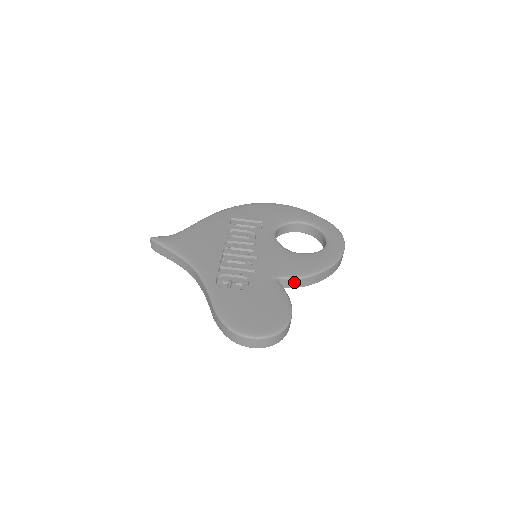
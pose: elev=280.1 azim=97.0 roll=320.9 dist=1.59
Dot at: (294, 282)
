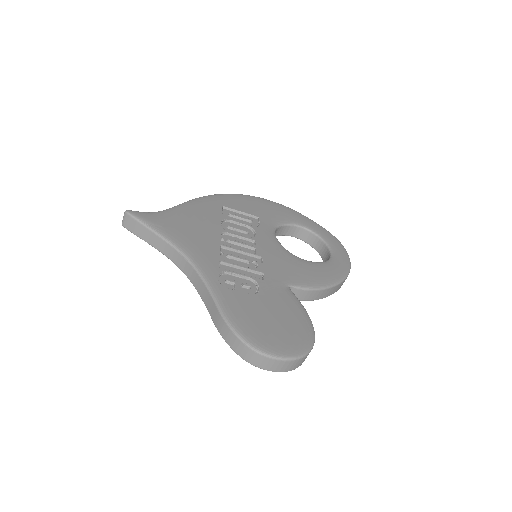
Dot at: (305, 293)
